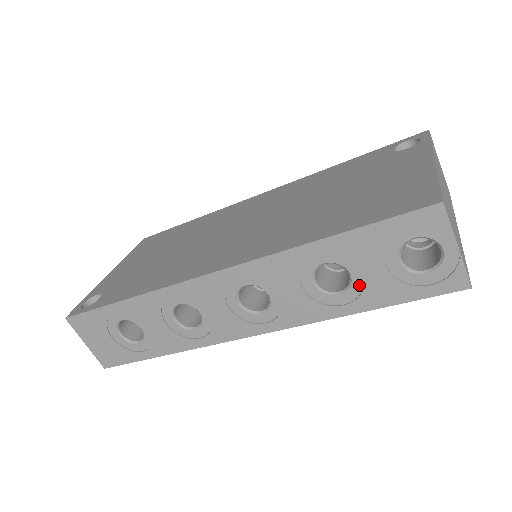
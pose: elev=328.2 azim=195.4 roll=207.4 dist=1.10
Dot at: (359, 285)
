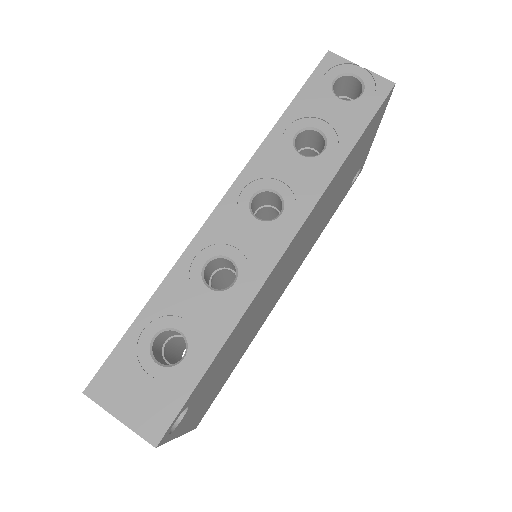
Dot at: (331, 133)
